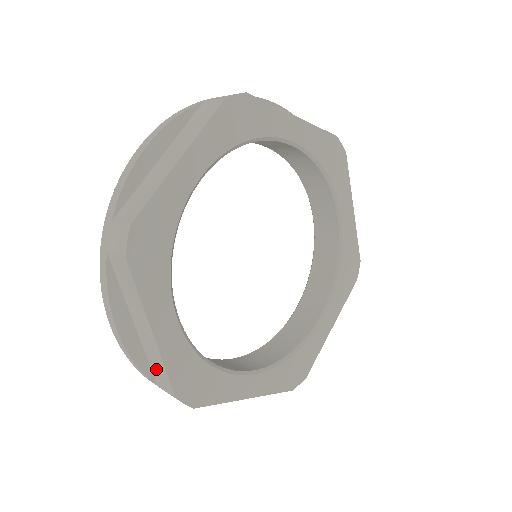
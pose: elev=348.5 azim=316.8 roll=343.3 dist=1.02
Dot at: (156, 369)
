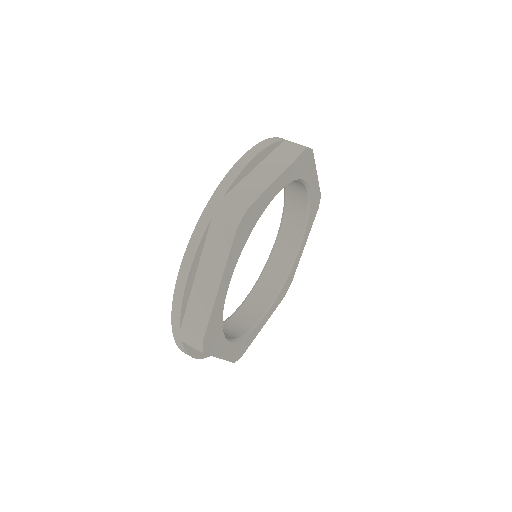
Dot at: occluded
